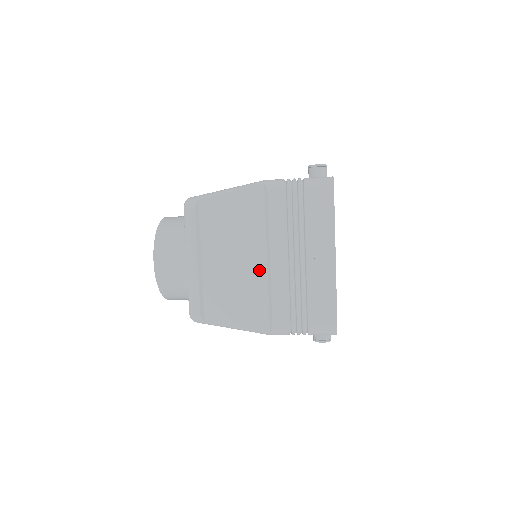
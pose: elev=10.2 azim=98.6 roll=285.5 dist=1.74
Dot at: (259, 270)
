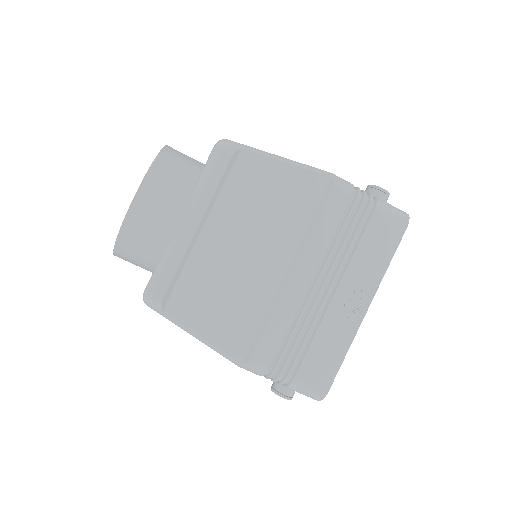
Dot at: (270, 278)
